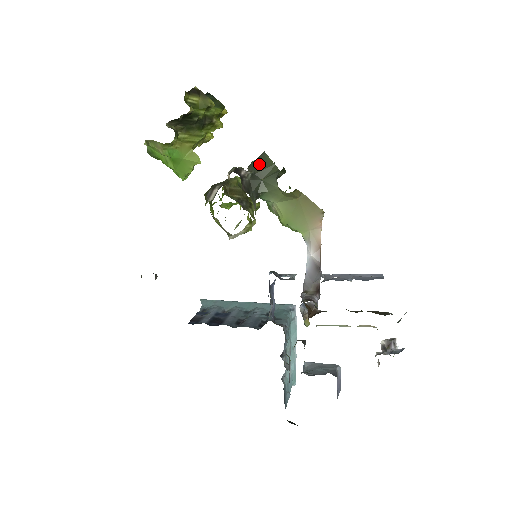
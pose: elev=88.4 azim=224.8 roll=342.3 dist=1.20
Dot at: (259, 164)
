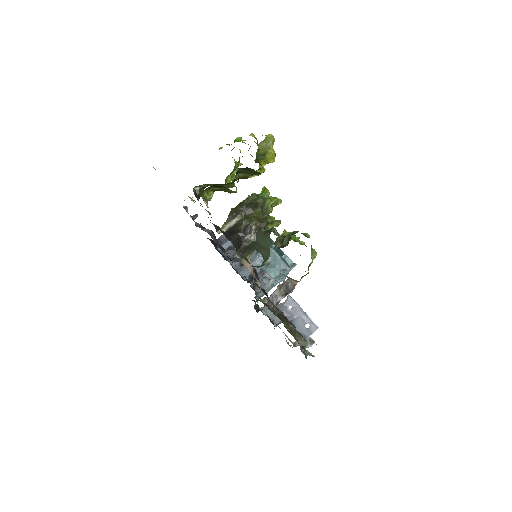
Dot at: (262, 239)
